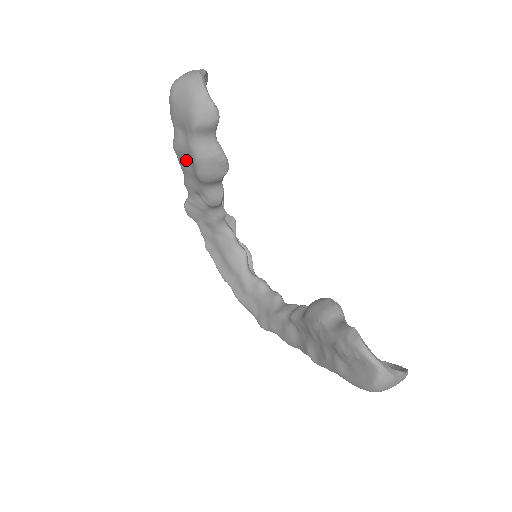
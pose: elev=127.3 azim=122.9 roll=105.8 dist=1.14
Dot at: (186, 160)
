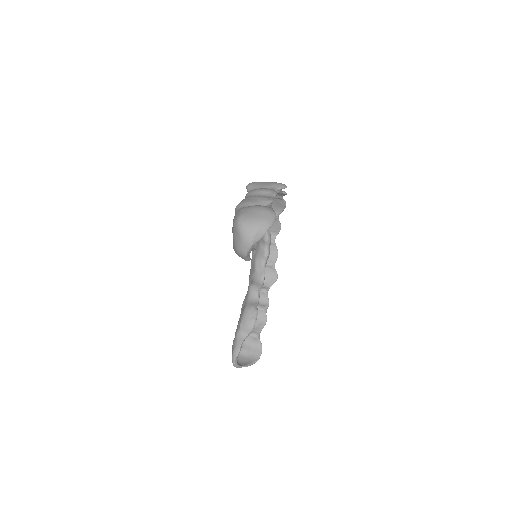
Dot at: occluded
